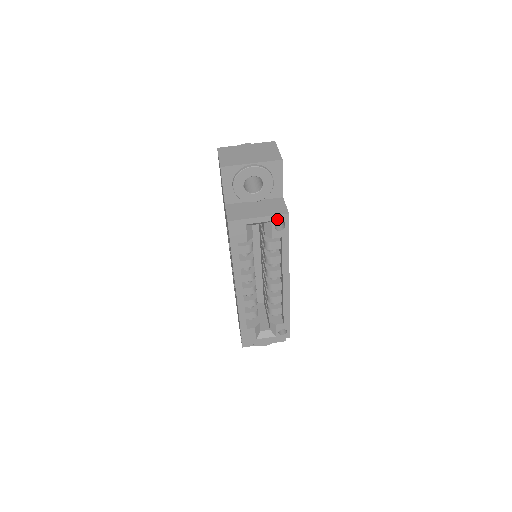
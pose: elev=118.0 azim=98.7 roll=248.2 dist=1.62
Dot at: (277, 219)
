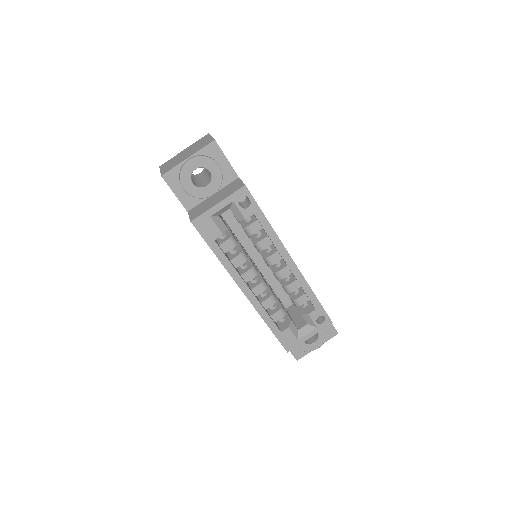
Dot at: (237, 197)
